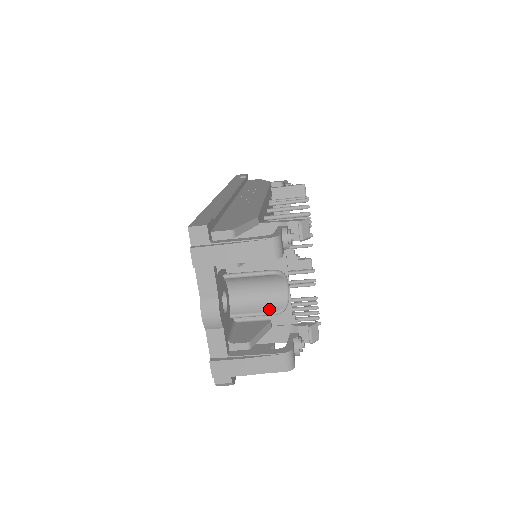
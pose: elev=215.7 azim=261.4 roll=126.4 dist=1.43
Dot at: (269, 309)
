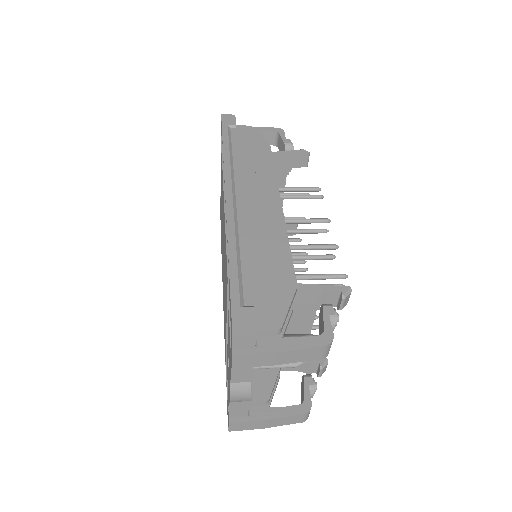
Dot at: occluded
